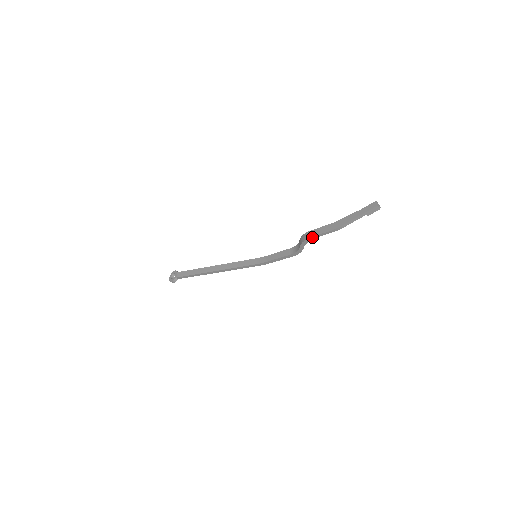
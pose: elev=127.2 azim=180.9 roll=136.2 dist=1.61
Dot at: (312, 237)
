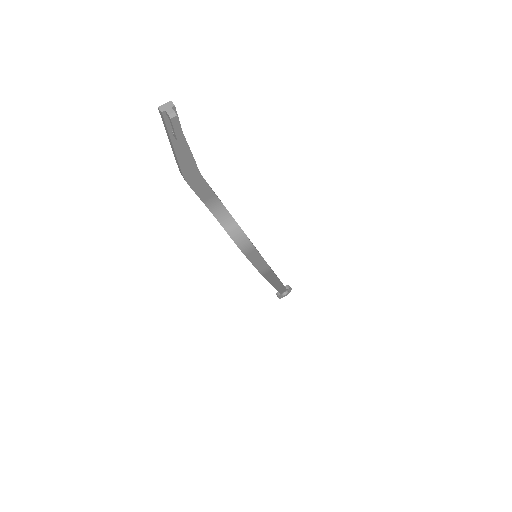
Dot at: (203, 201)
